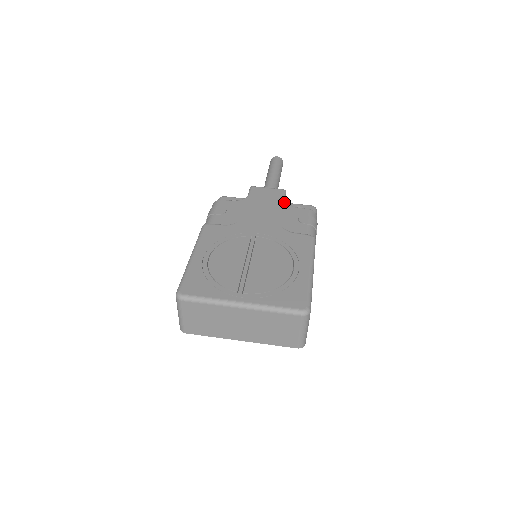
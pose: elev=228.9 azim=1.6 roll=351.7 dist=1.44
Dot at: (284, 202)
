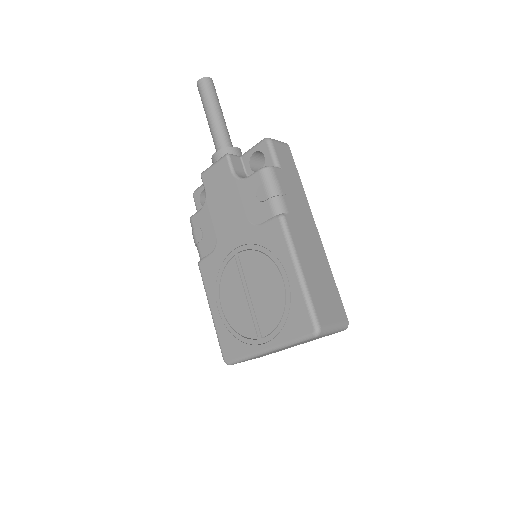
Dot at: (234, 179)
